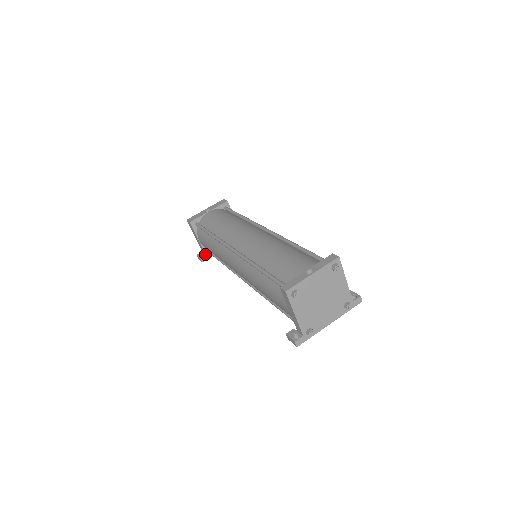
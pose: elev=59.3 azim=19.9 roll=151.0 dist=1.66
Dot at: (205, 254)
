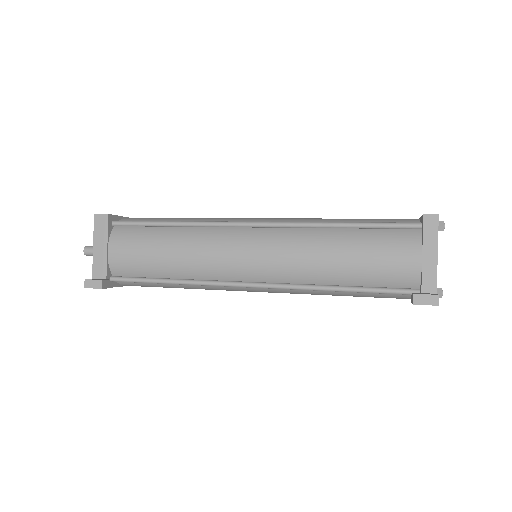
Dot at: (106, 278)
